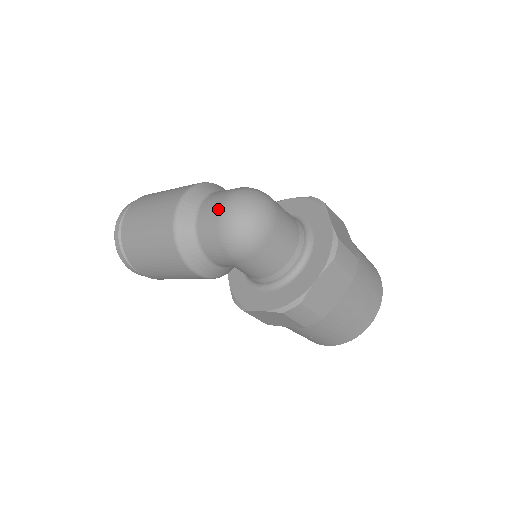
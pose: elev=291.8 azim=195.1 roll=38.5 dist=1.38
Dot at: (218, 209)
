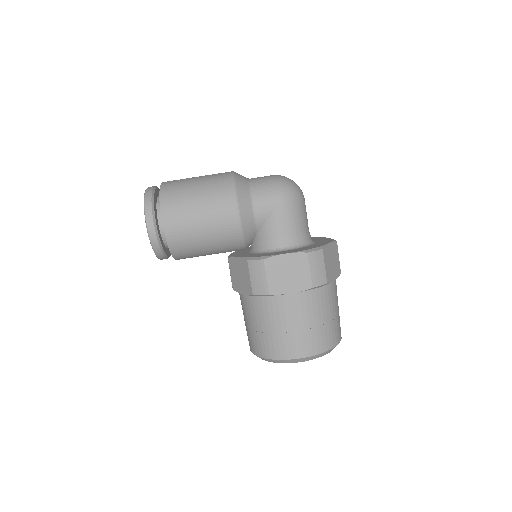
Dot at: (271, 175)
